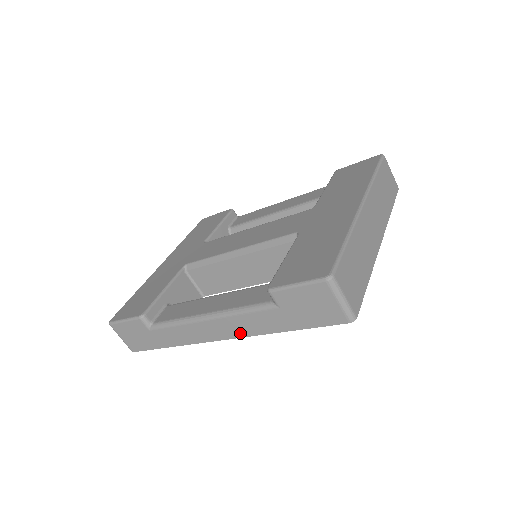
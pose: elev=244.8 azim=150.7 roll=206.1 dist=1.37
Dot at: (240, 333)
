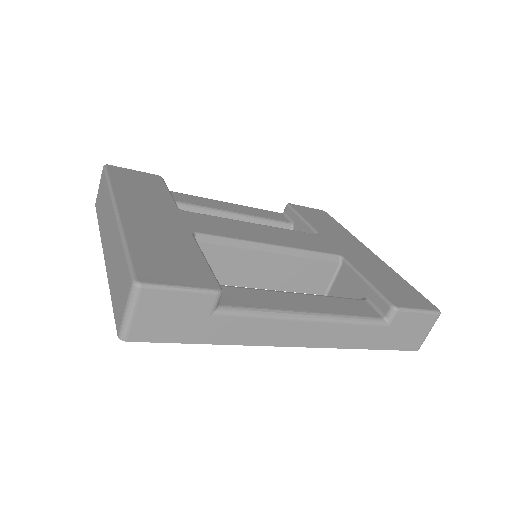
Dot at: (328, 343)
